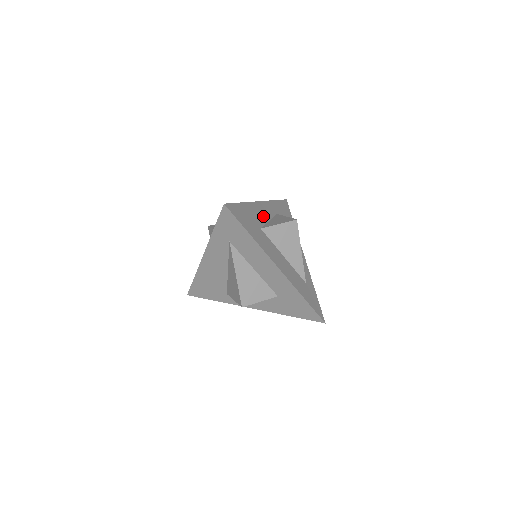
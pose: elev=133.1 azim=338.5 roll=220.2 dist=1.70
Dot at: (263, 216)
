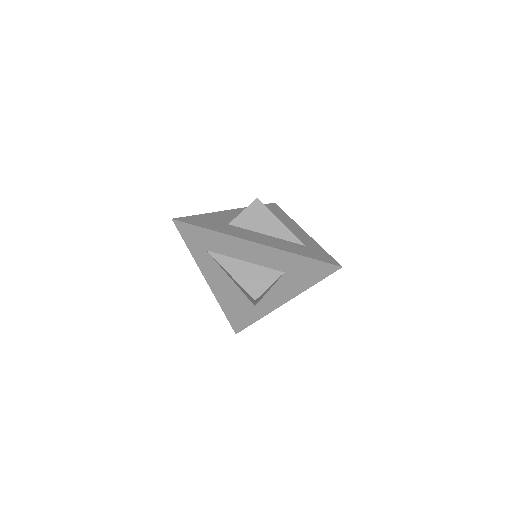
Dot at: (233, 217)
